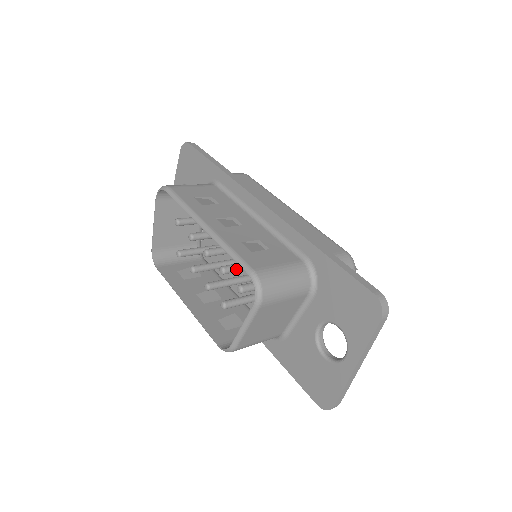
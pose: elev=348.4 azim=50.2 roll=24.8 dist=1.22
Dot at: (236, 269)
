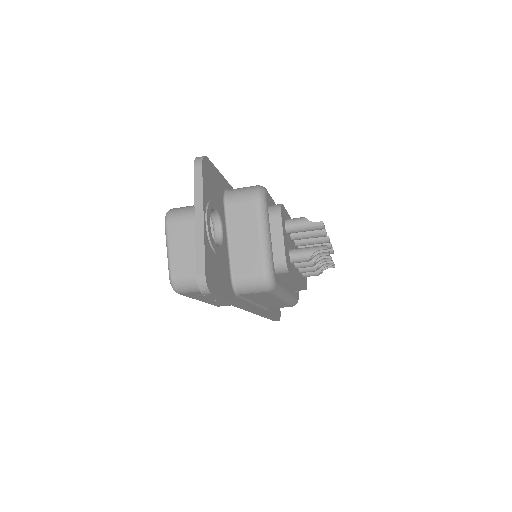
Dot at: occluded
